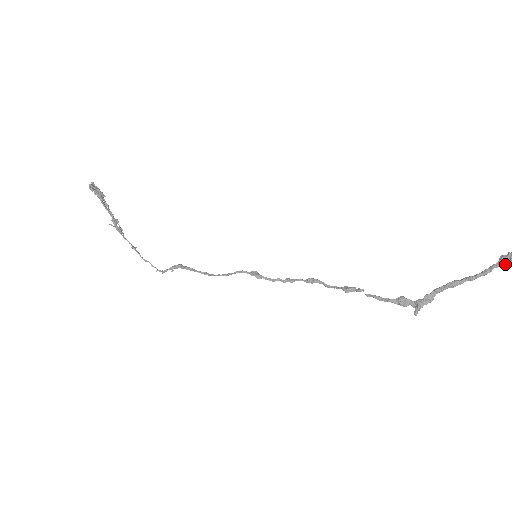
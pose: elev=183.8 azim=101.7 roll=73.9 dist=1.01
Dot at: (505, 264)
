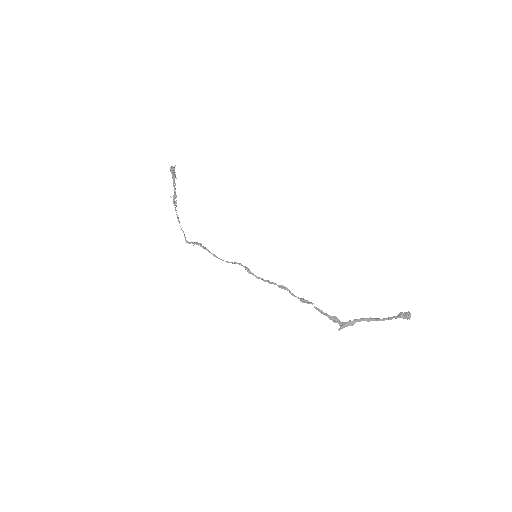
Dot at: (401, 317)
